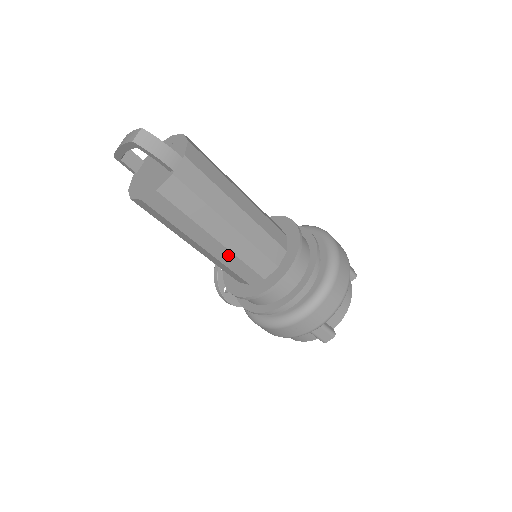
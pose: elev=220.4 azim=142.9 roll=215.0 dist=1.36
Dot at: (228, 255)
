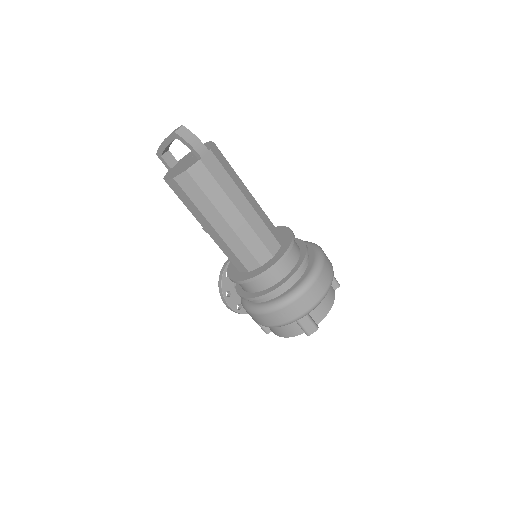
Dot at: (234, 238)
